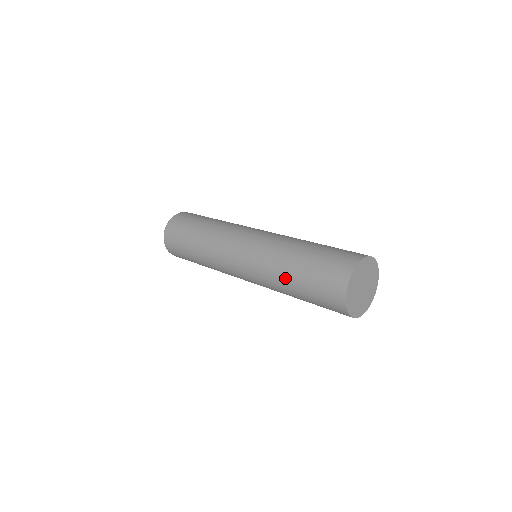
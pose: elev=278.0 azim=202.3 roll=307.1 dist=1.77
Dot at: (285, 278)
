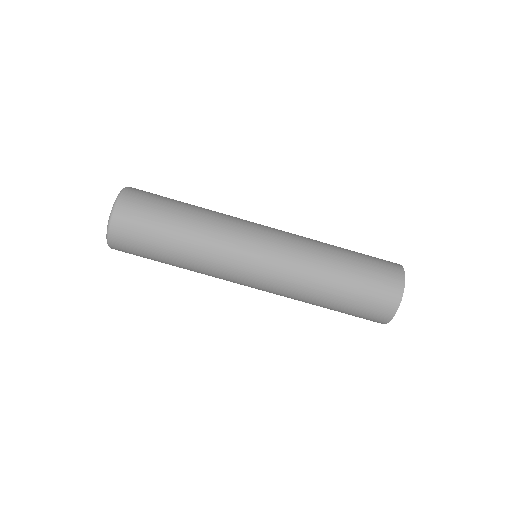
Dot at: (323, 295)
